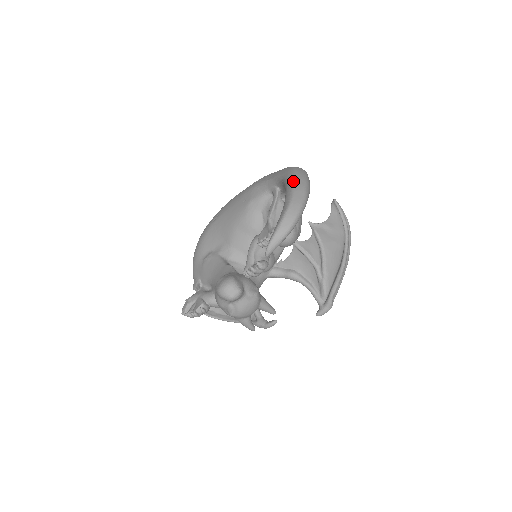
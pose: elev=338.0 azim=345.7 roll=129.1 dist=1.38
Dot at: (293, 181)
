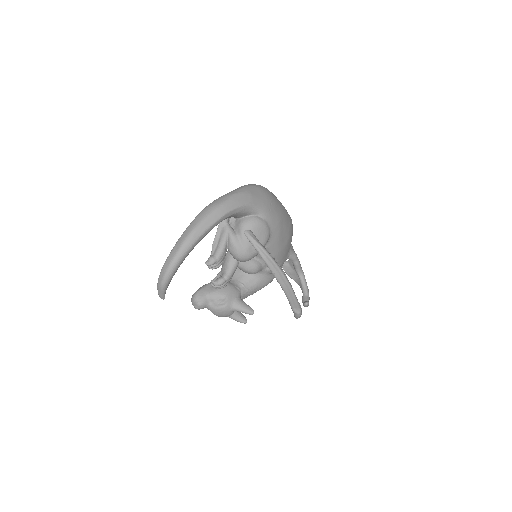
Dot at: (183, 232)
